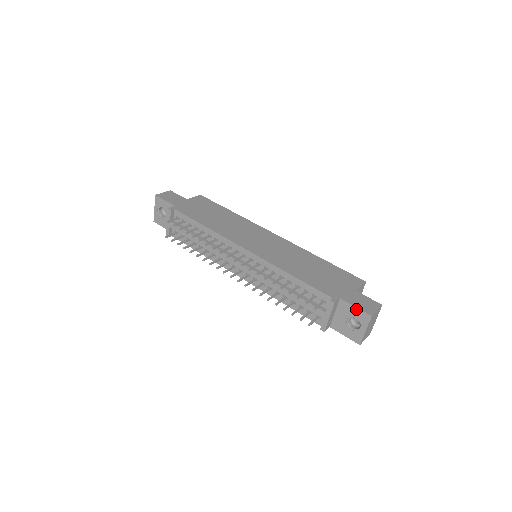
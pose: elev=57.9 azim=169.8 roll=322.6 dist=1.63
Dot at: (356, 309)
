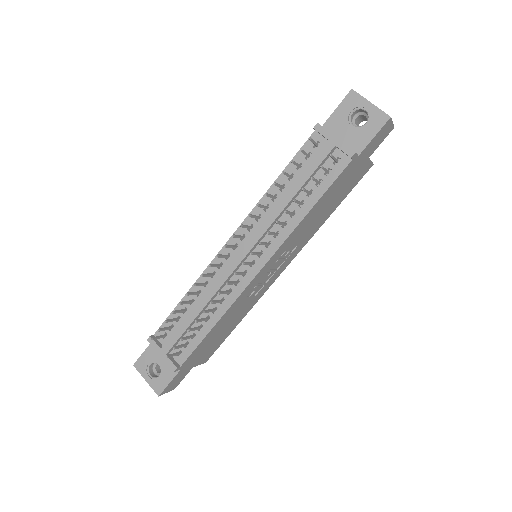
Dot at: (339, 108)
